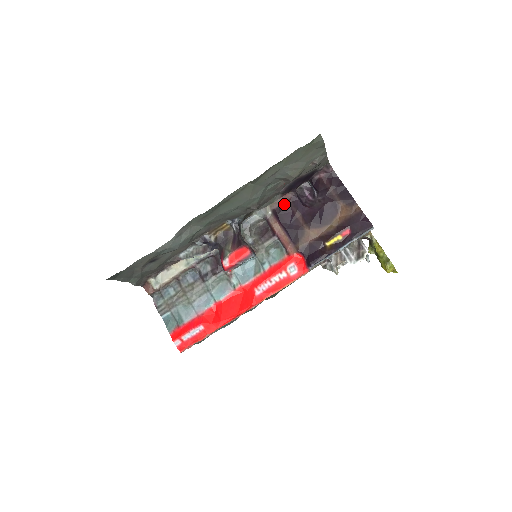
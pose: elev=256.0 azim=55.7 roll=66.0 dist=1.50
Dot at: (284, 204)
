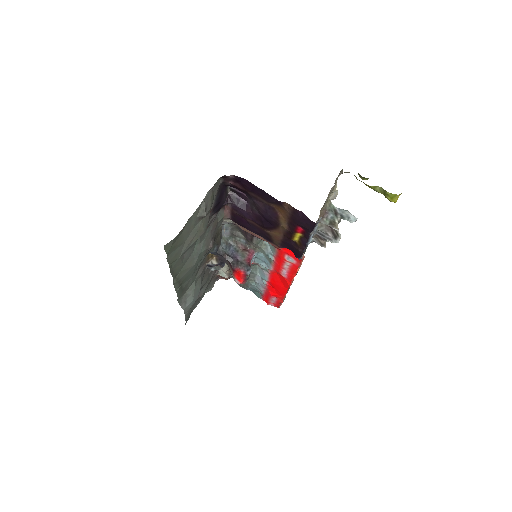
Dot at: (232, 214)
